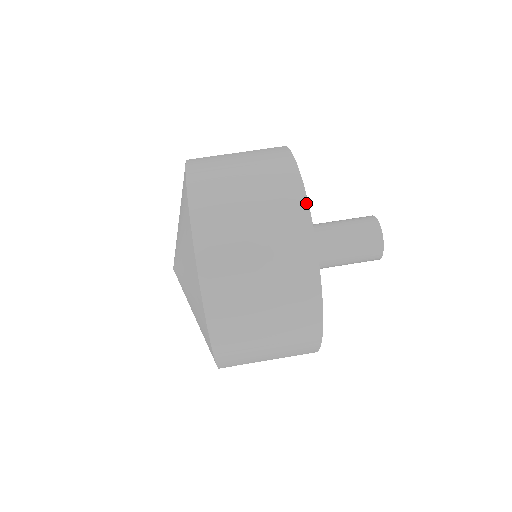
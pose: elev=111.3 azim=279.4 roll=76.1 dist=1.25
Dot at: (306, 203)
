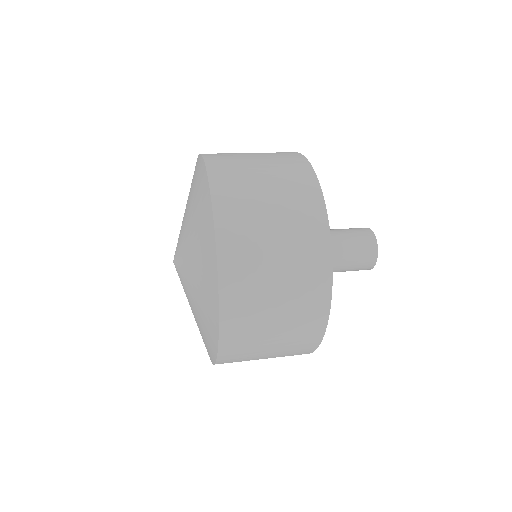
Dot at: occluded
